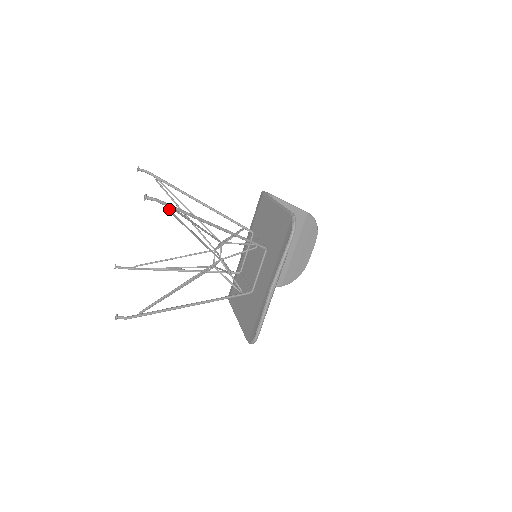
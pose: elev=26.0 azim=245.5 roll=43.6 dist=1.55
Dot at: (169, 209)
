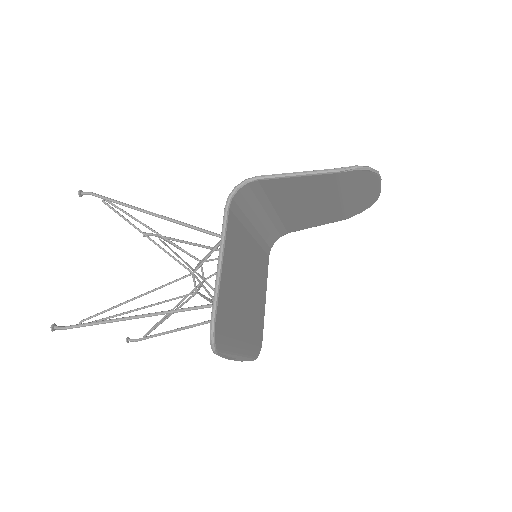
Dot at: (84, 325)
